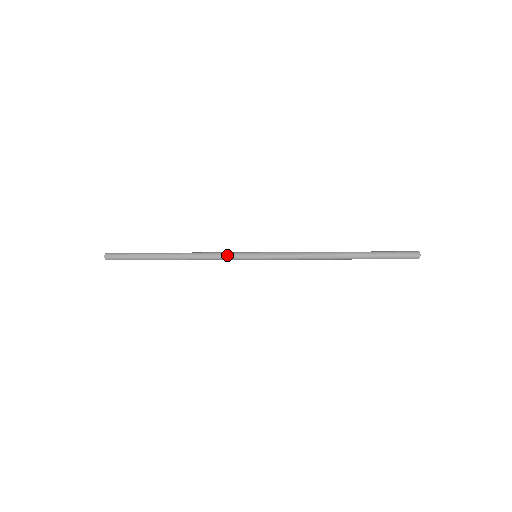
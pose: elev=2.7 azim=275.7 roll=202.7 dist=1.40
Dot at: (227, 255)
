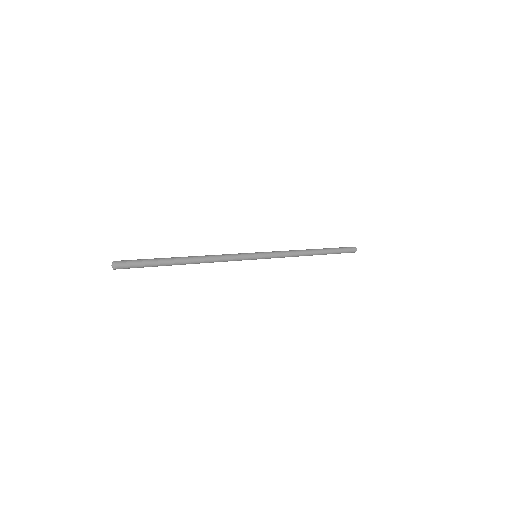
Dot at: (235, 254)
